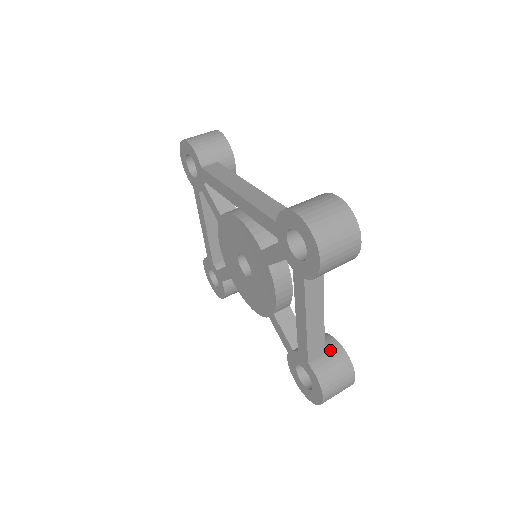
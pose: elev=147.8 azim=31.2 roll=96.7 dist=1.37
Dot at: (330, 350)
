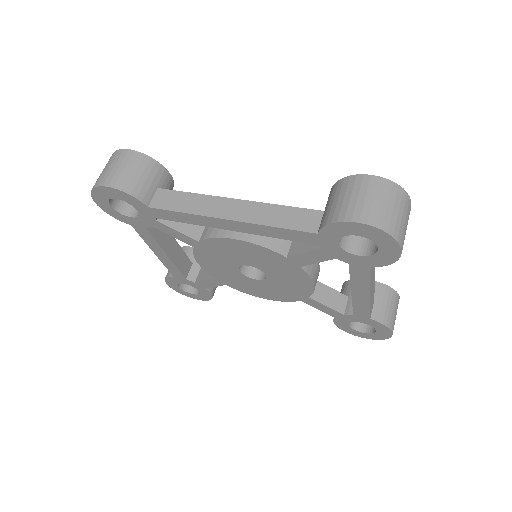
Dot at: (375, 293)
